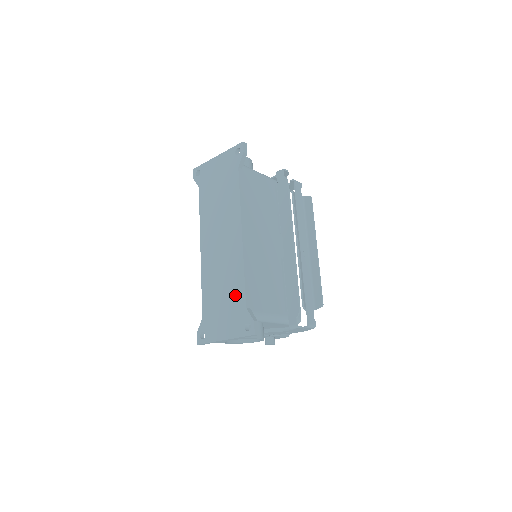
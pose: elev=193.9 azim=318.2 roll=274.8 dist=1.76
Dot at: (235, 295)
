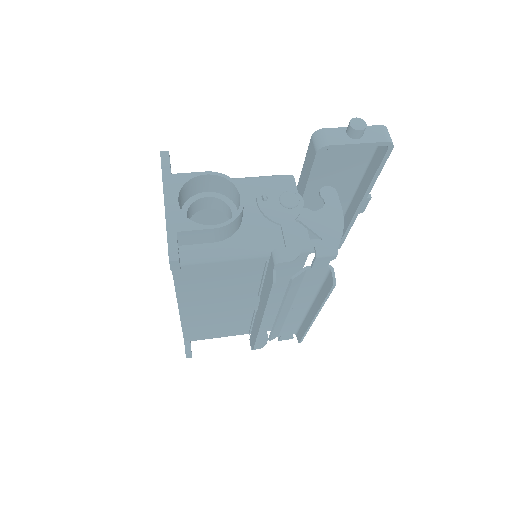
Dot at: occluded
